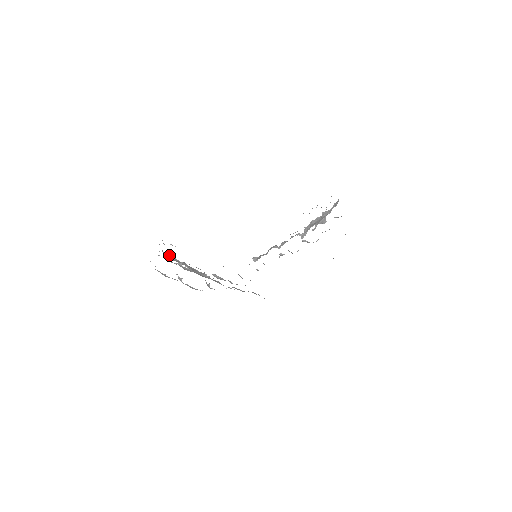
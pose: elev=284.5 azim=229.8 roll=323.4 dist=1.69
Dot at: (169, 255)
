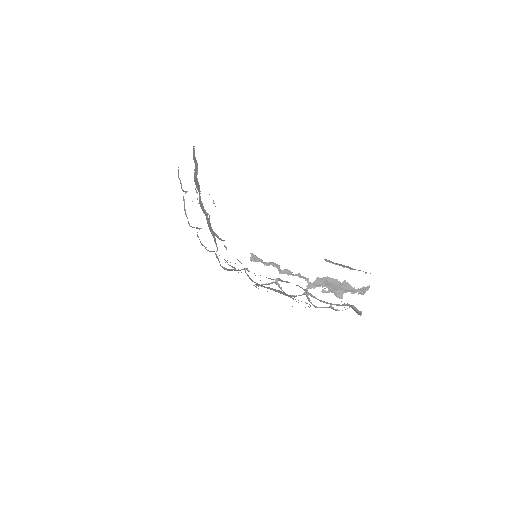
Dot at: occluded
